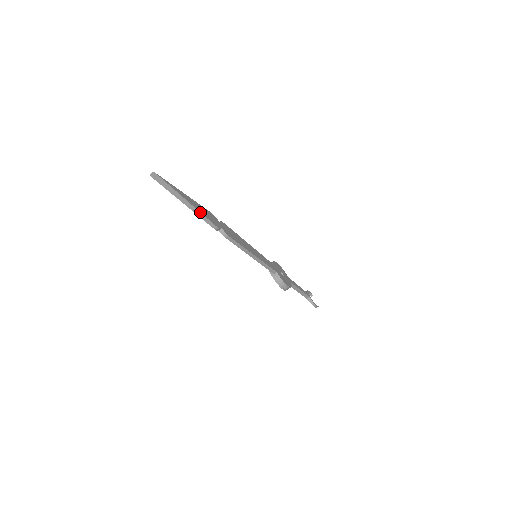
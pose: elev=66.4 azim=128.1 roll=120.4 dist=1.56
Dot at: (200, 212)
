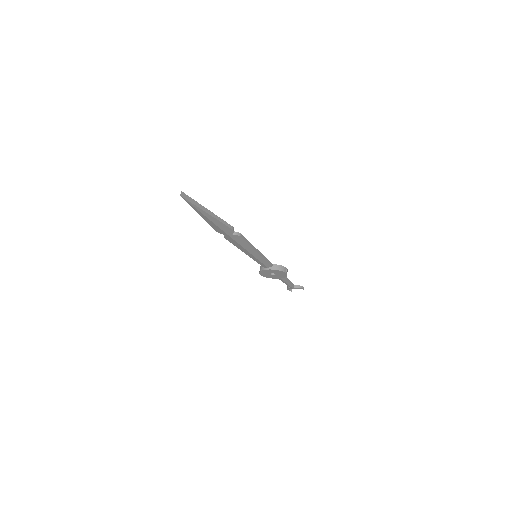
Dot at: (219, 217)
